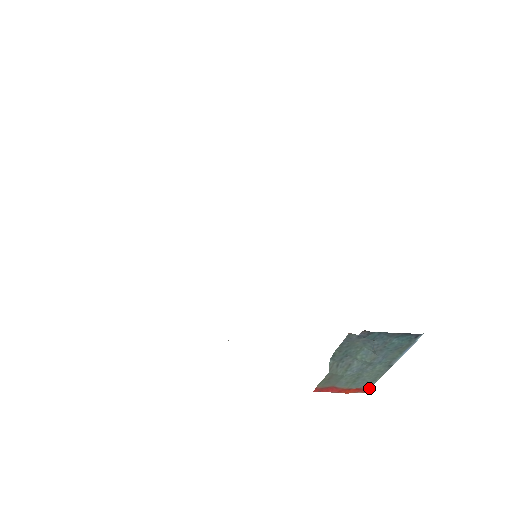
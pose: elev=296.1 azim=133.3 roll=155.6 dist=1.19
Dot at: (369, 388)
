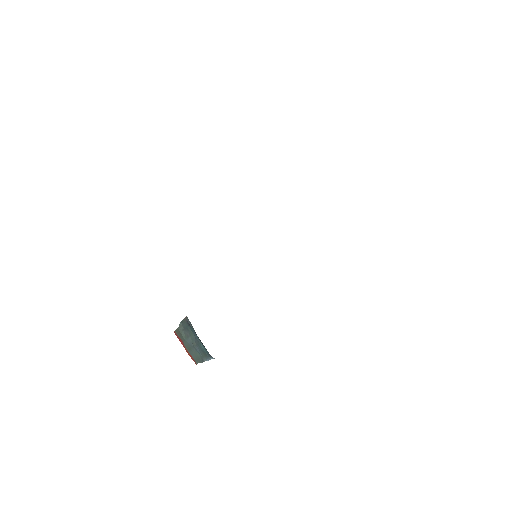
Dot at: occluded
